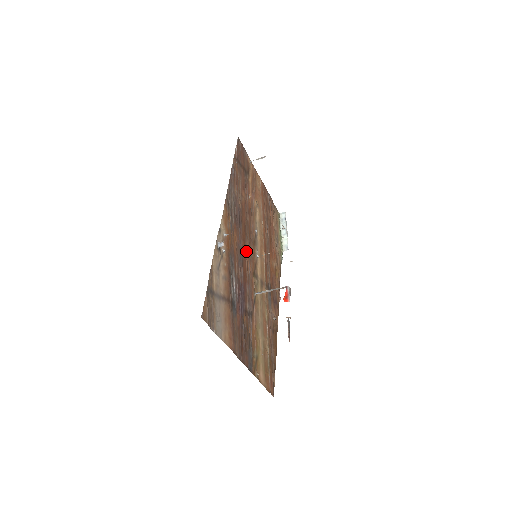
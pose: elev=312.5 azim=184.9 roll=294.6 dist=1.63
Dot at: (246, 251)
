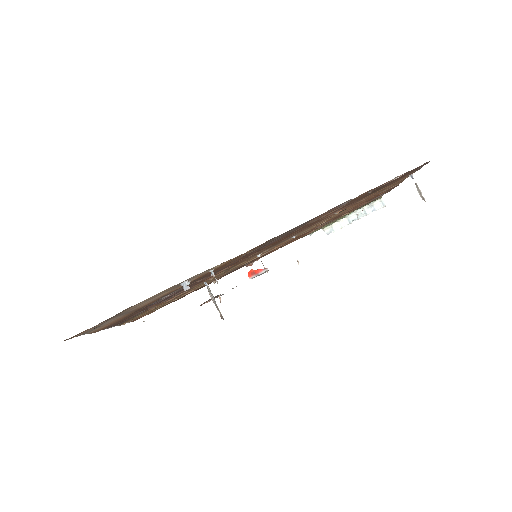
Dot at: (241, 260)
